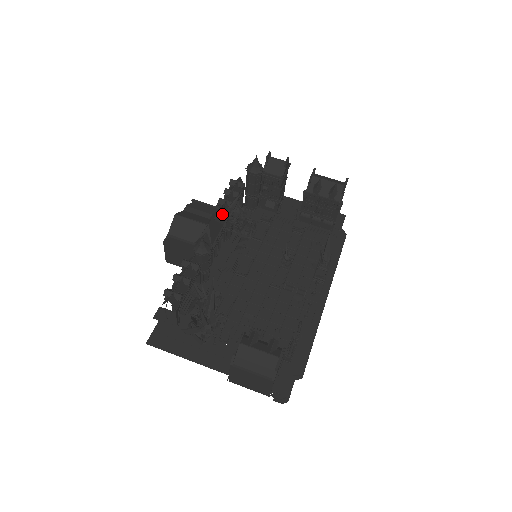
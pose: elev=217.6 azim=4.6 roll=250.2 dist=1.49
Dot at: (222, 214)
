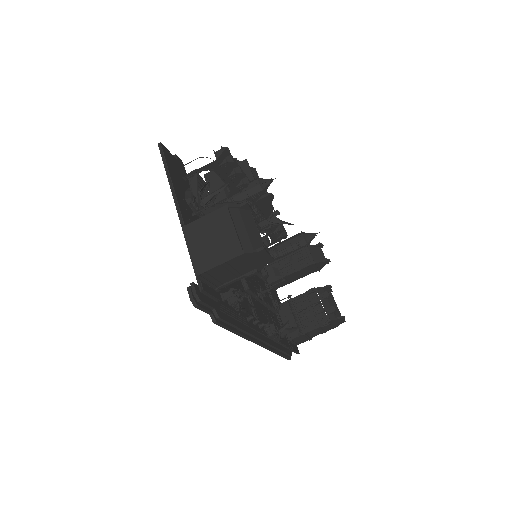
Dot at: (271, 213)
